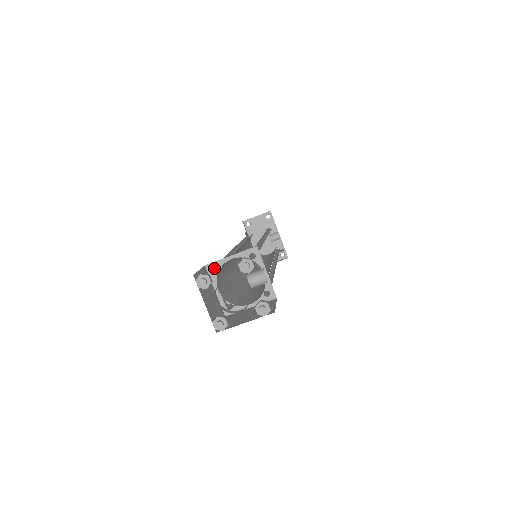
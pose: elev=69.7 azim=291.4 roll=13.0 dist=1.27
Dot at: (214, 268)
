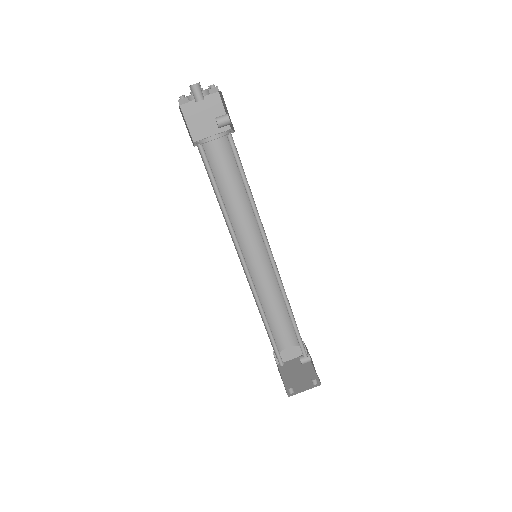
Dot at: occluded
